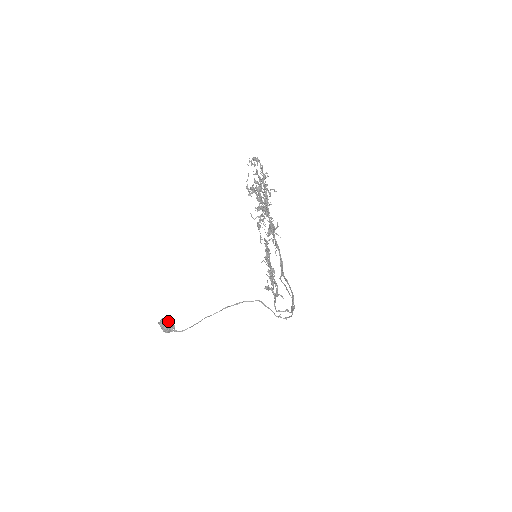
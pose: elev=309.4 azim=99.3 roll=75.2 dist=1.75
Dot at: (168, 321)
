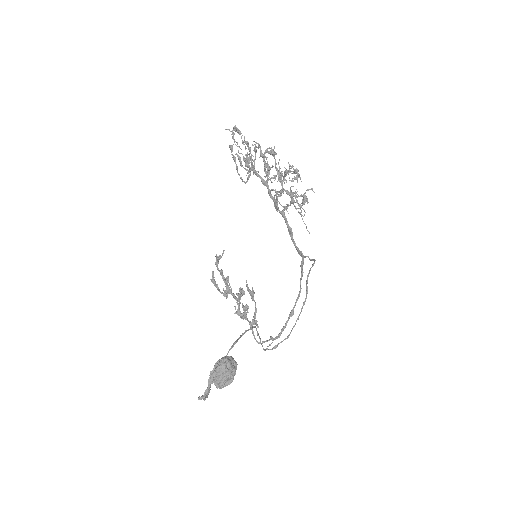
Dot at: (232, 358)
